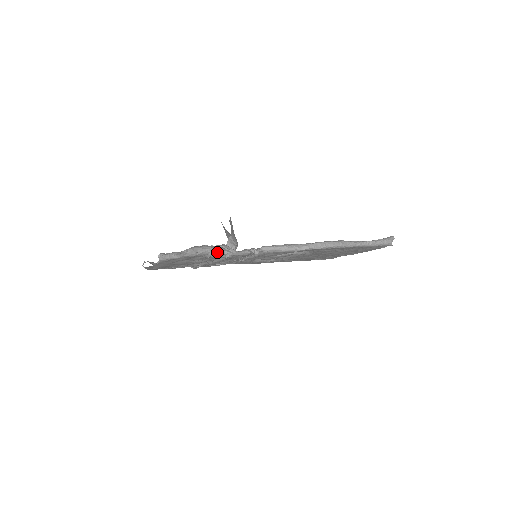
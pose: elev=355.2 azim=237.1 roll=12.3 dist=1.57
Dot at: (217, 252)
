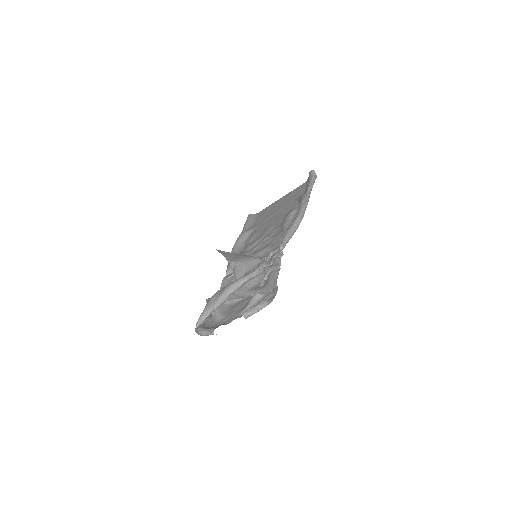
Dot at: (277, 277)
